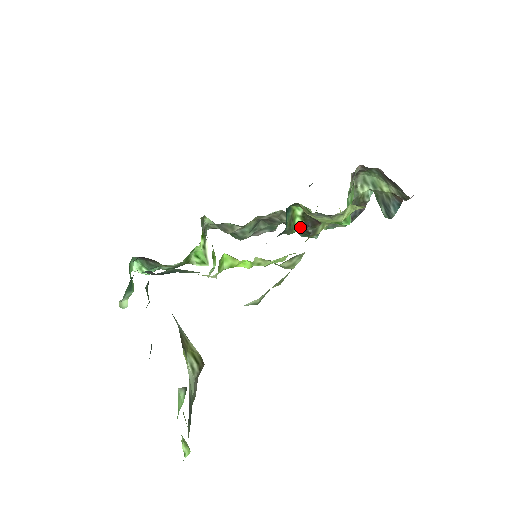
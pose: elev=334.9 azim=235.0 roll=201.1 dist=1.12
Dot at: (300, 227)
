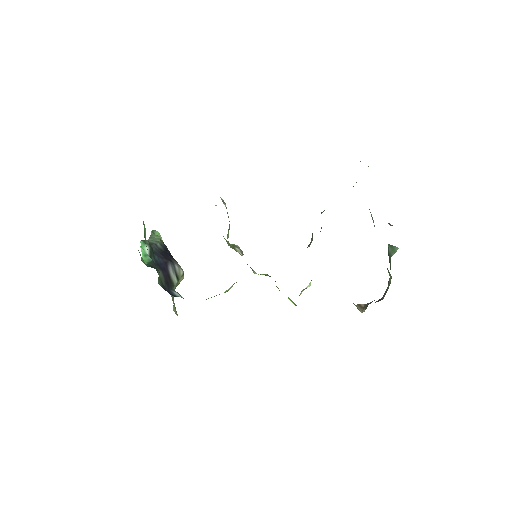
Dot at: occluded
